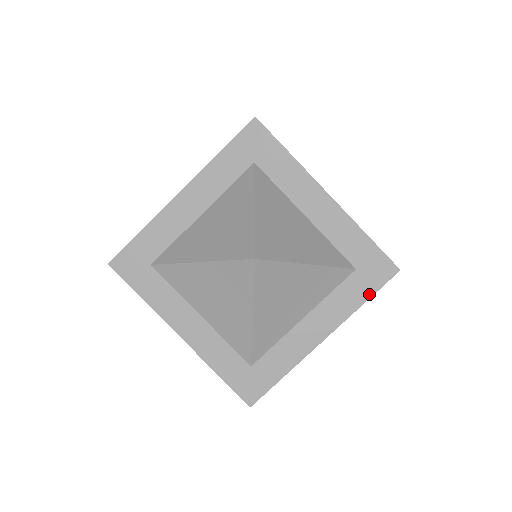
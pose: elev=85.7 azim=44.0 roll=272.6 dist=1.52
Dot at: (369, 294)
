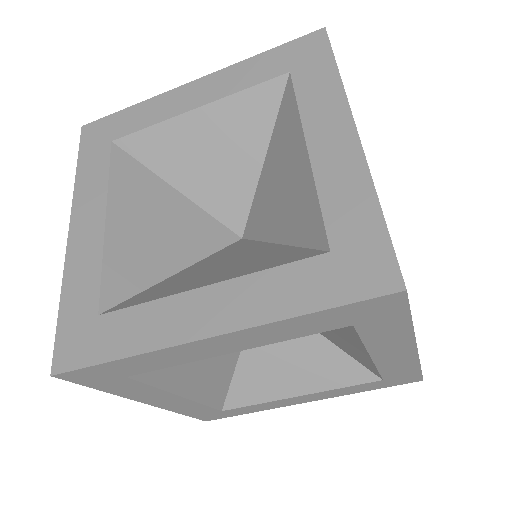
Dot at: (378, 388)
